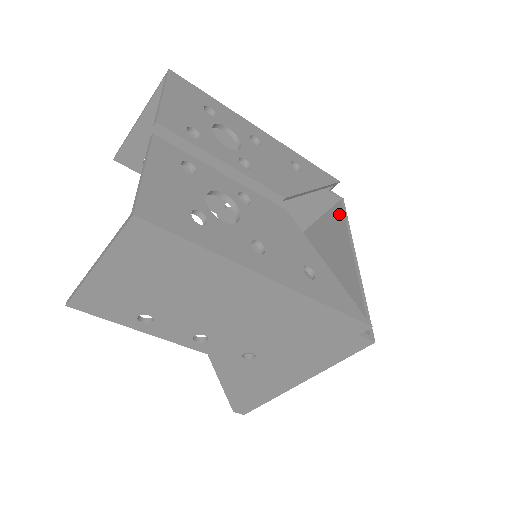
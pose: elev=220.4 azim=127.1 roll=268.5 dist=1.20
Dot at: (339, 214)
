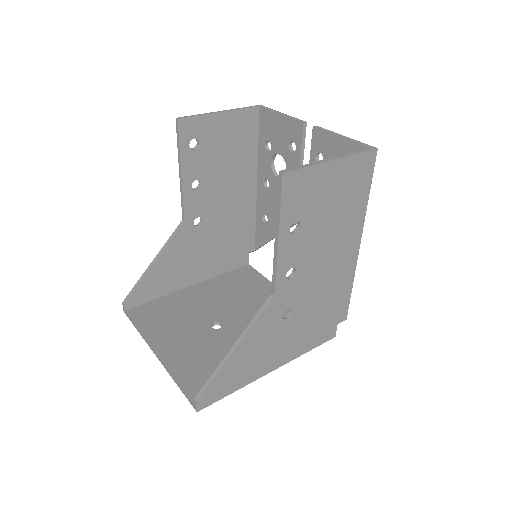
Dot at: (253, 271)
